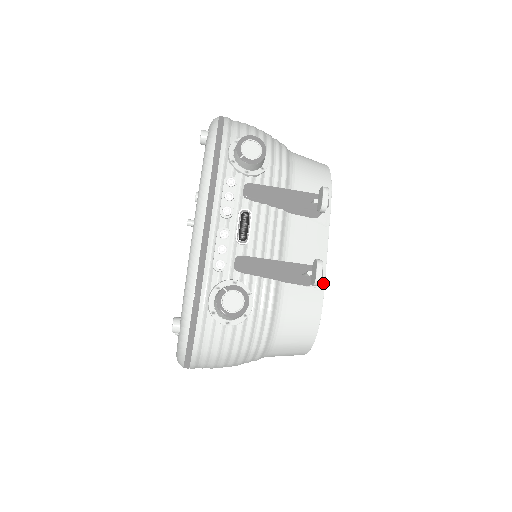
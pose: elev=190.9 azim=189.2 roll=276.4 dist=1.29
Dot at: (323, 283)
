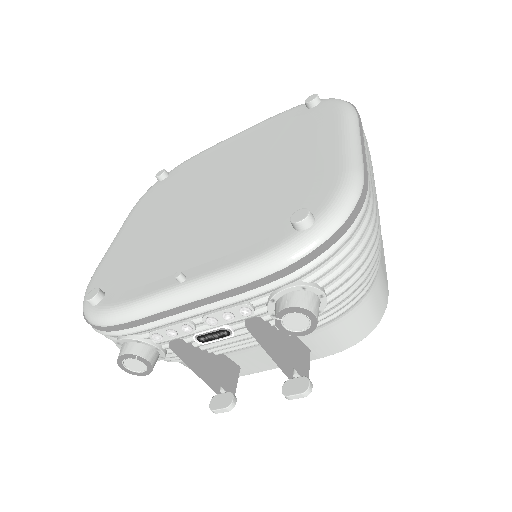
Dot at: (239, 376)
